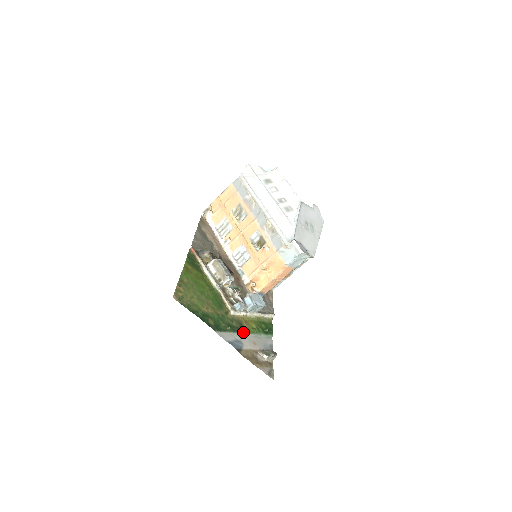
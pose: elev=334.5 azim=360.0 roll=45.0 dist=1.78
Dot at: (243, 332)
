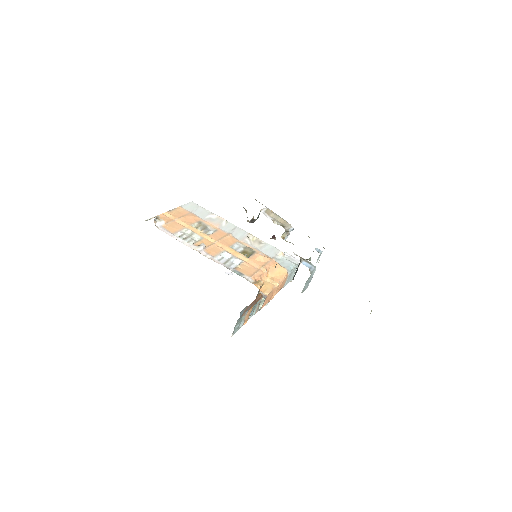
Dot at: occluded
